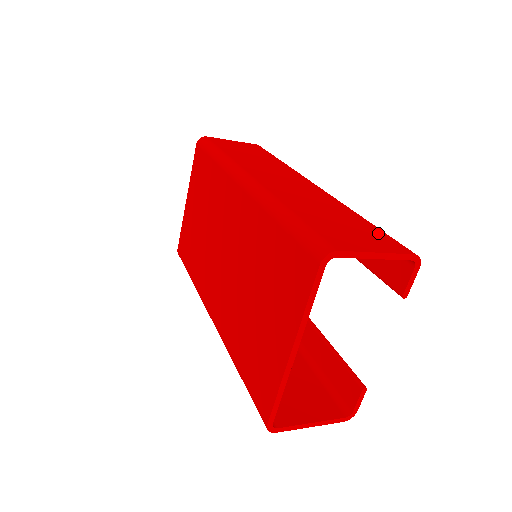
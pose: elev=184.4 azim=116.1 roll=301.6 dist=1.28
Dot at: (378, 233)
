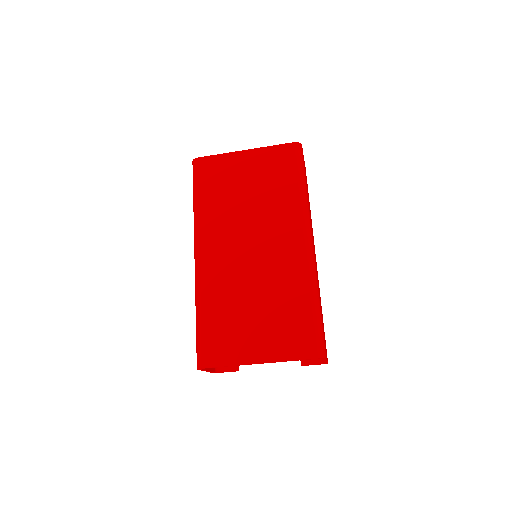
Dot at: occluded
